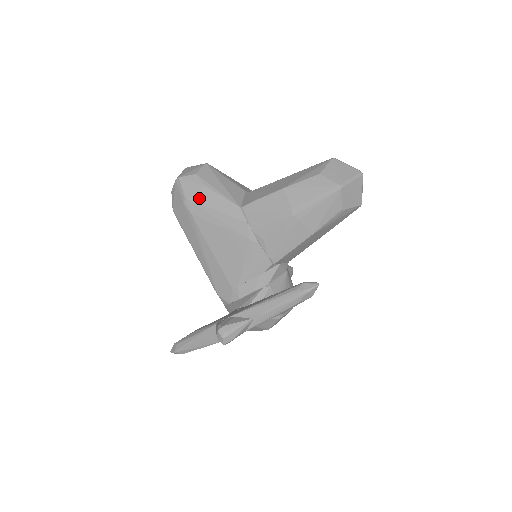
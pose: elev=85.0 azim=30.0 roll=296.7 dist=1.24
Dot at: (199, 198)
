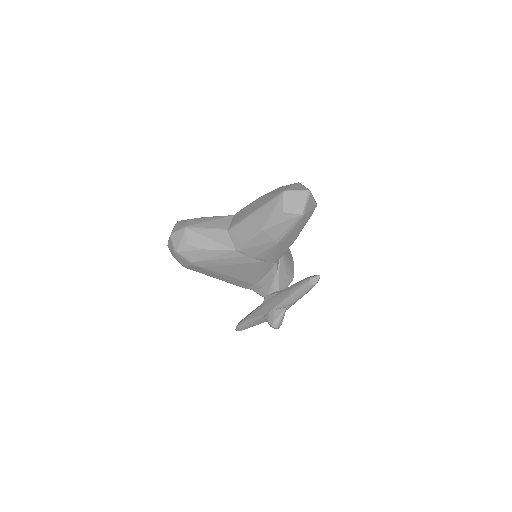
Dot at: (202, 258)
